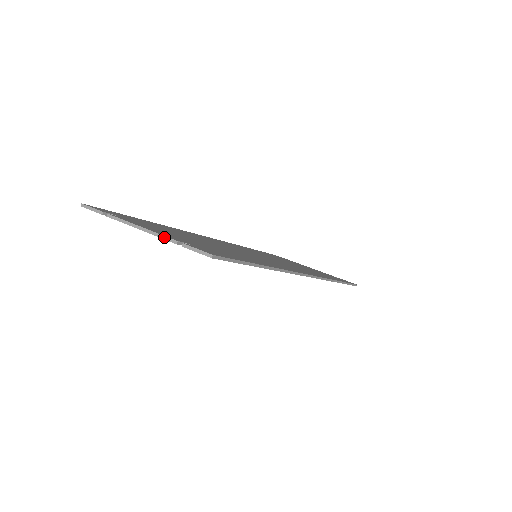
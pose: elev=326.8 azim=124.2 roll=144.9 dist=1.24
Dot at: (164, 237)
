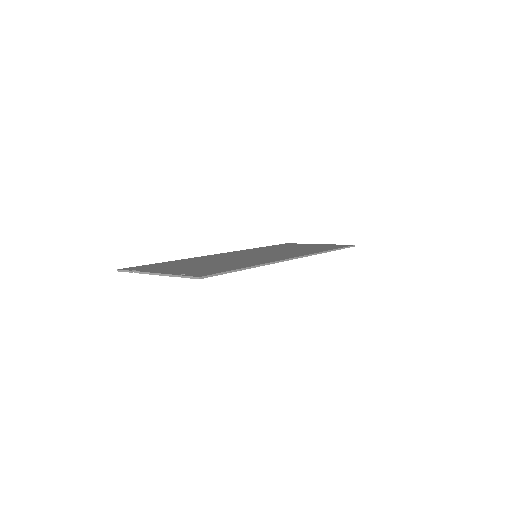
Dot at: (169, 275)
